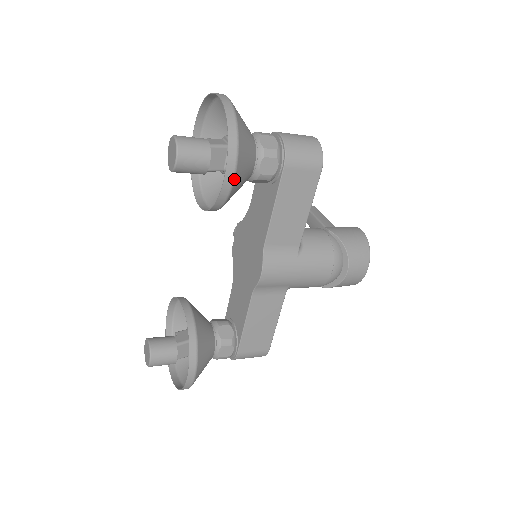
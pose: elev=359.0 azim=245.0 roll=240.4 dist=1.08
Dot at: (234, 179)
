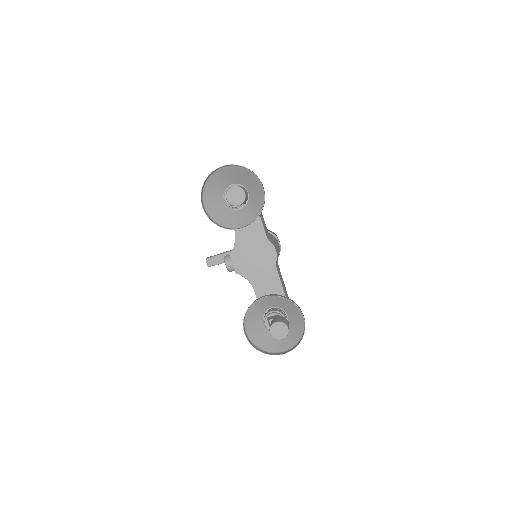
Dot at: occluded
